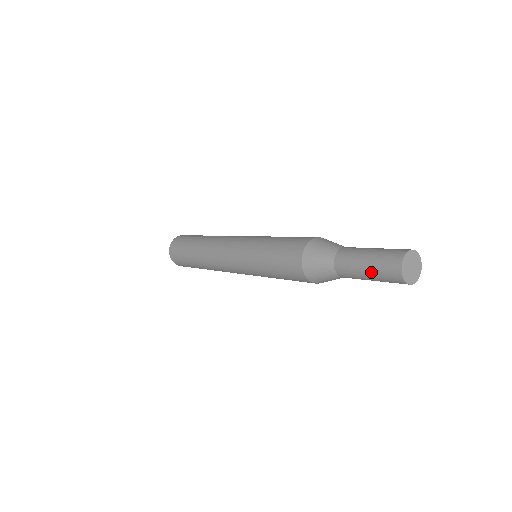
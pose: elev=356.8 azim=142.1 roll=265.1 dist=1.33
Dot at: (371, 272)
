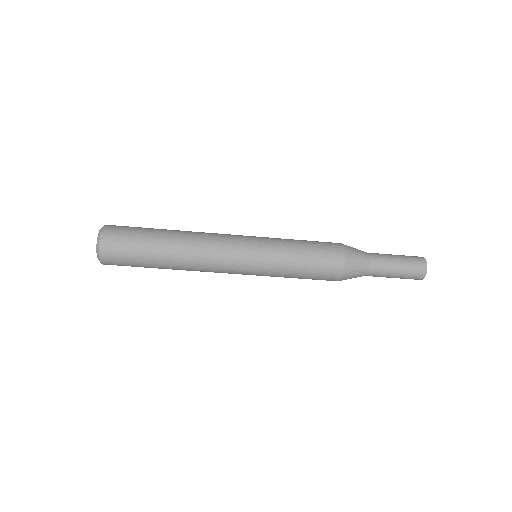
Dot at: (402, 259)
